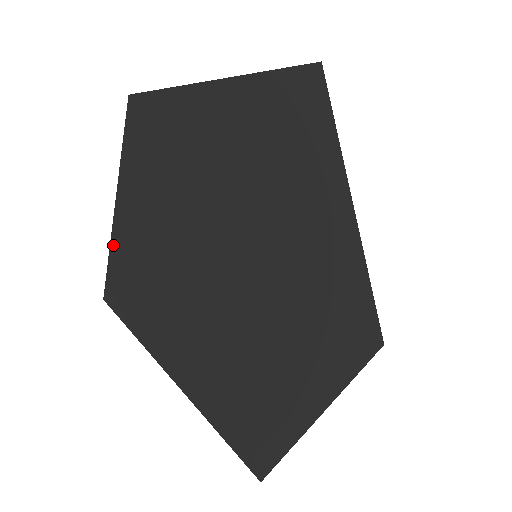
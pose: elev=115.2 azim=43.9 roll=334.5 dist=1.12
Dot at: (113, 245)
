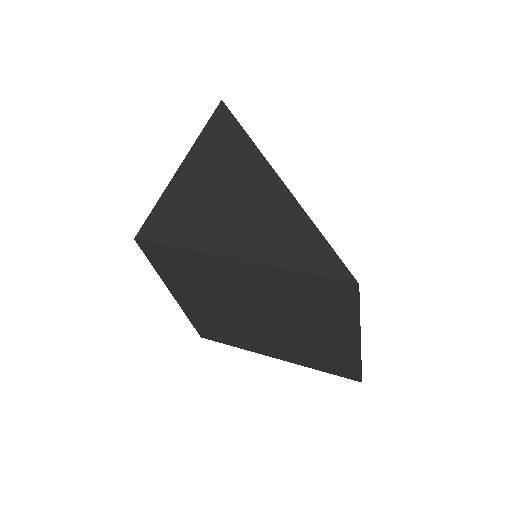
Dot at: (175, 179)
